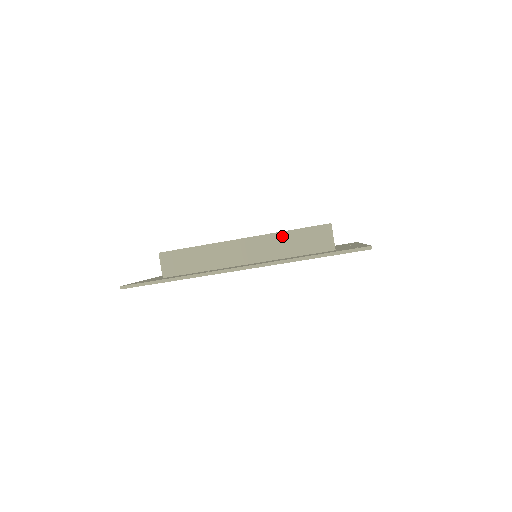
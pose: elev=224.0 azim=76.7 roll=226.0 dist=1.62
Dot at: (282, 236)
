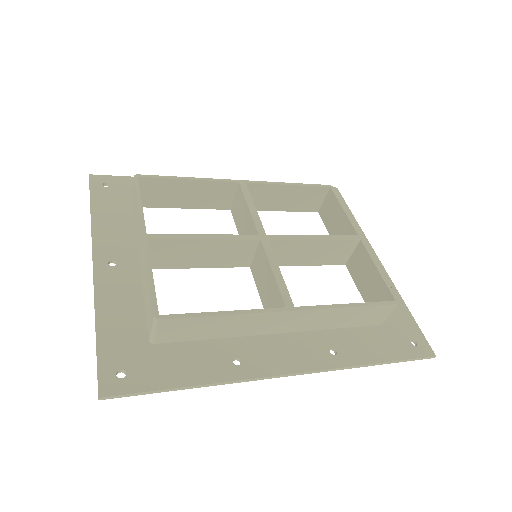
Dot at: (342, 311)
